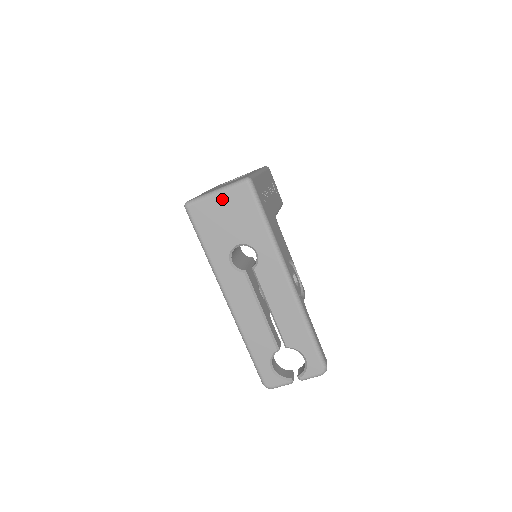
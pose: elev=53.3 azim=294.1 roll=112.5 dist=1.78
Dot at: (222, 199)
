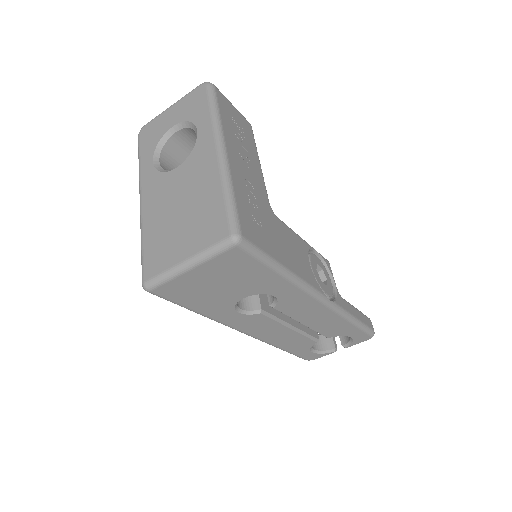
Dot at: (202, 271)
